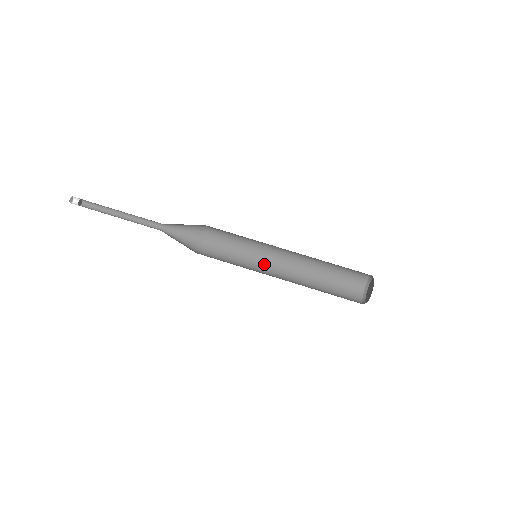
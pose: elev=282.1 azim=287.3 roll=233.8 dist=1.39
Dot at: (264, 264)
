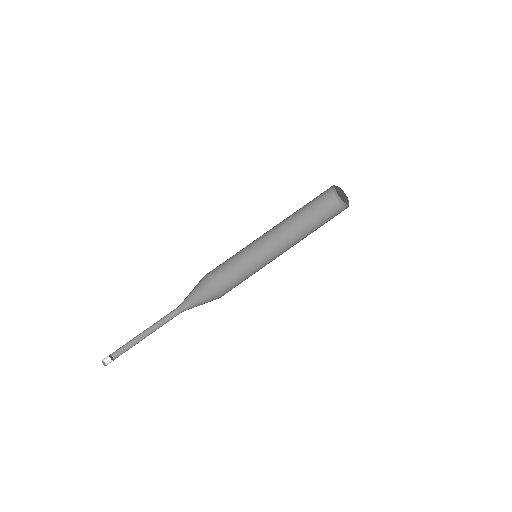
Dot at: (262, 251)
